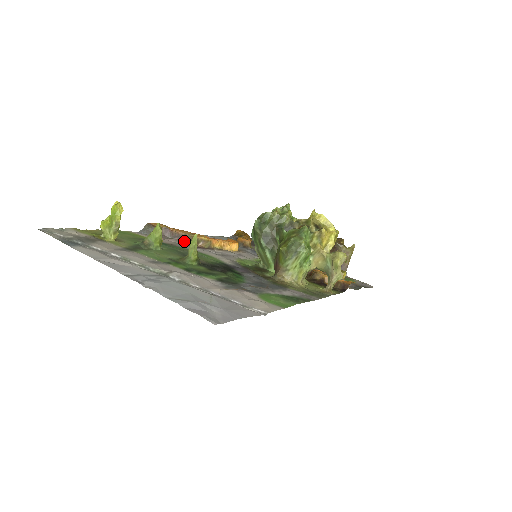
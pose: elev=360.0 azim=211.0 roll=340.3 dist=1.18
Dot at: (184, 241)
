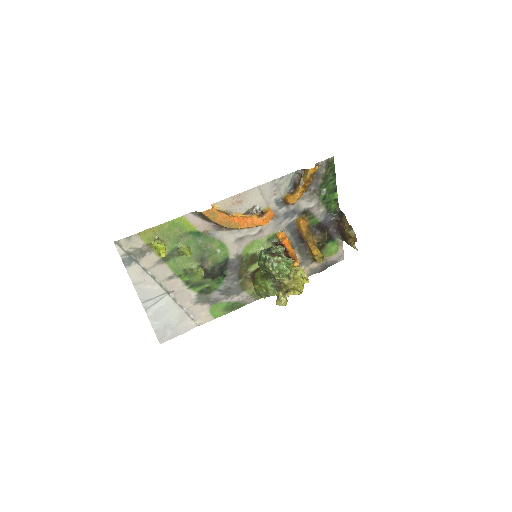
Dot at: (221, 226)
